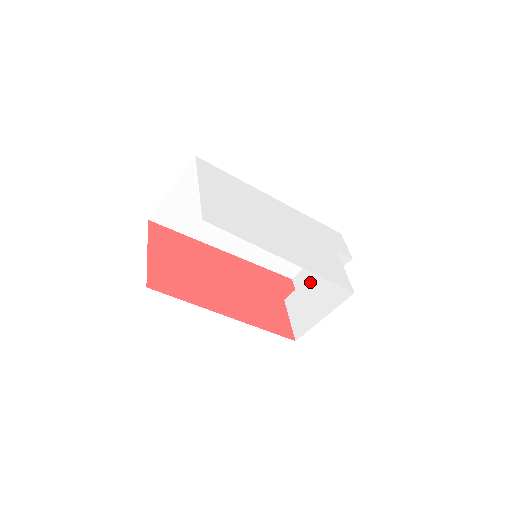
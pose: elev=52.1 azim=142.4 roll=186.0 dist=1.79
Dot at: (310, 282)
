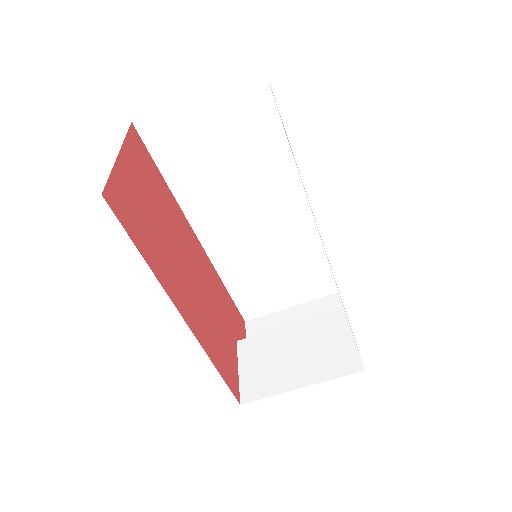
Dot at: (289, 332)
